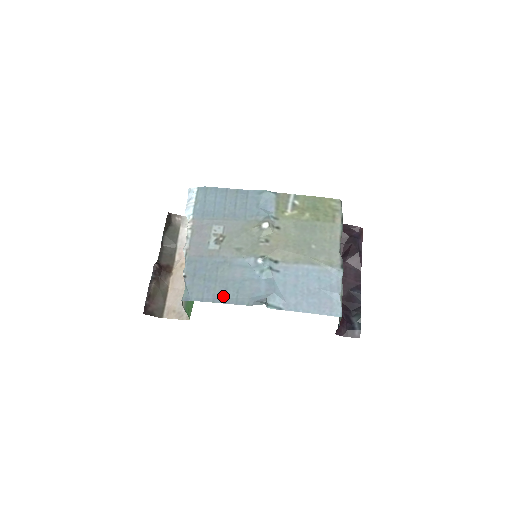
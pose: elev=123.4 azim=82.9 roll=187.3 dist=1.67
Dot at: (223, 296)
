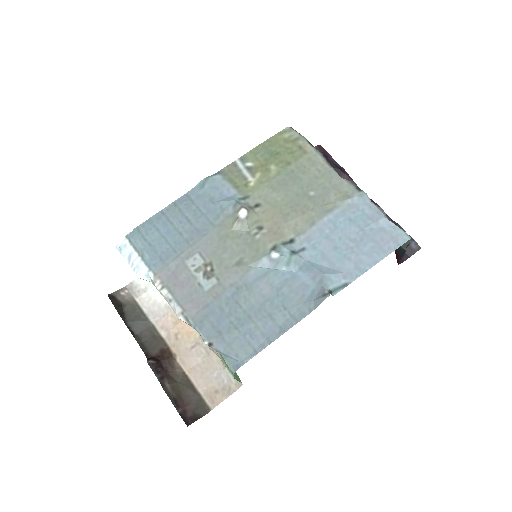
Dot at: (274, 327)
